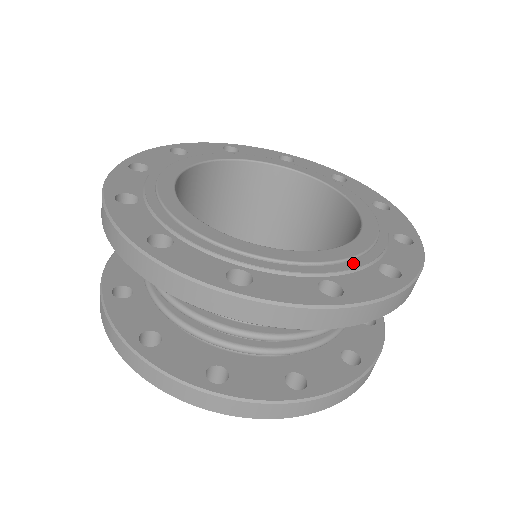
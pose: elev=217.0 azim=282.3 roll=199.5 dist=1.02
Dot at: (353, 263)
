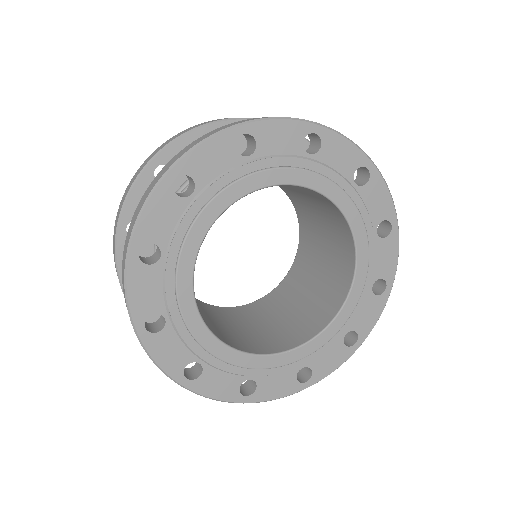
Dot at: (327, 345)
